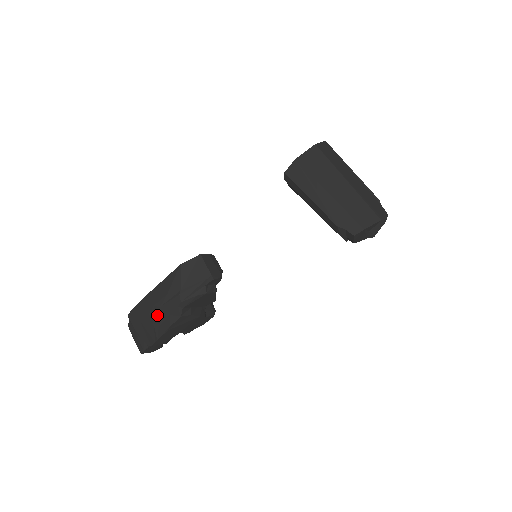
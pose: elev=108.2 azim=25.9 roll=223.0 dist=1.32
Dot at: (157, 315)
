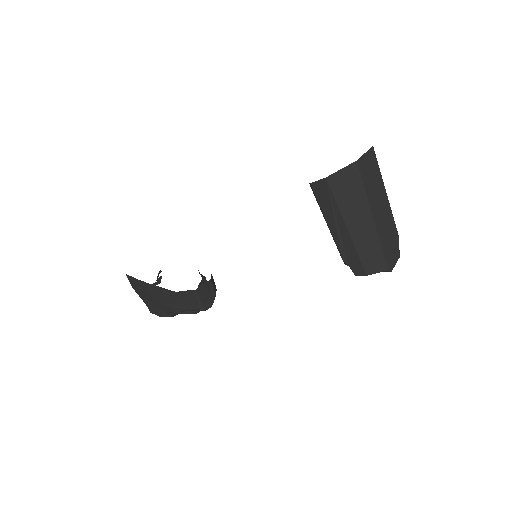
Dot at: (151, 301)
